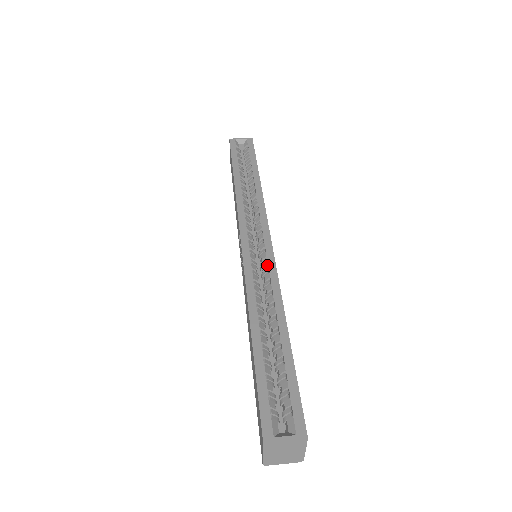
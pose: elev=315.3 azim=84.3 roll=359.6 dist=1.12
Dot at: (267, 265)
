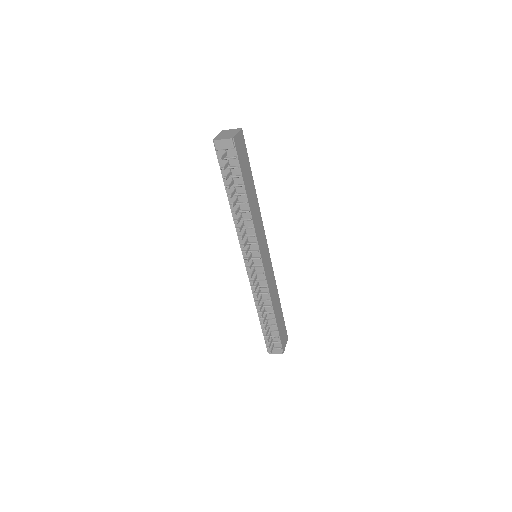
Dot at: occluded
